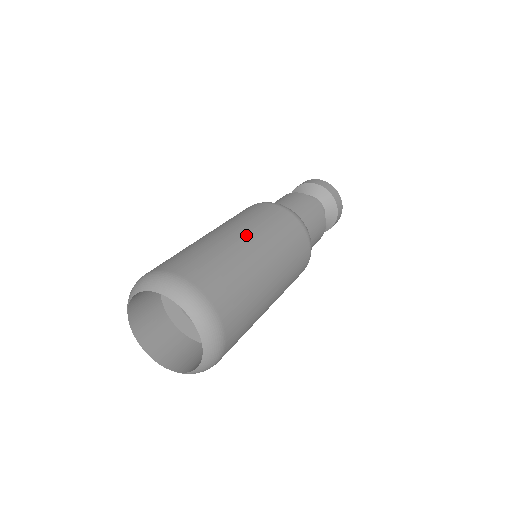
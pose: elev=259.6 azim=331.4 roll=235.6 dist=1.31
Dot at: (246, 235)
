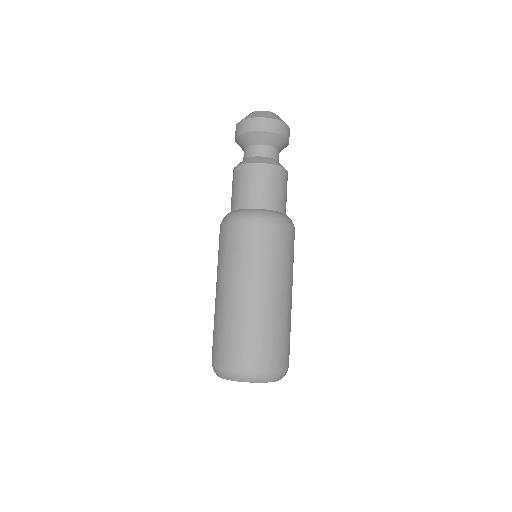
Dot at: (228, 287)
